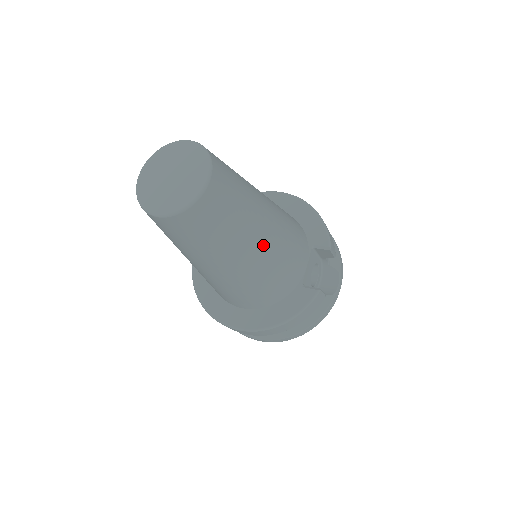
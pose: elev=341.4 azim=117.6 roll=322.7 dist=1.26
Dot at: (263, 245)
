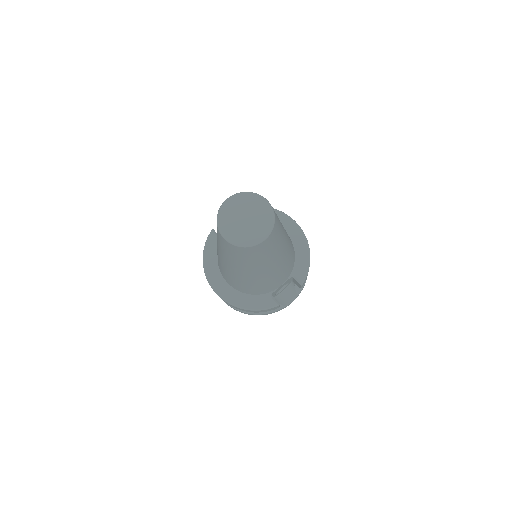
Dot at: (267, 272)
